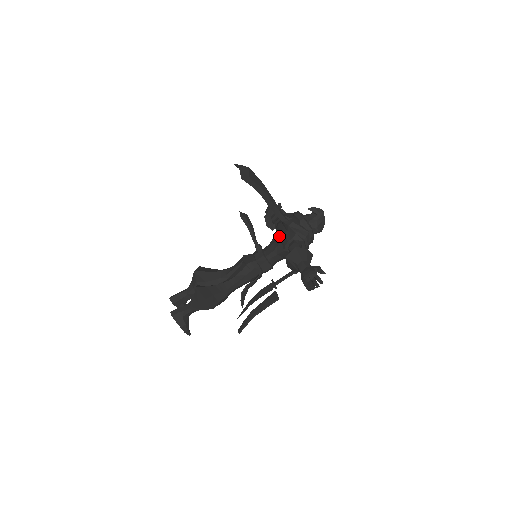
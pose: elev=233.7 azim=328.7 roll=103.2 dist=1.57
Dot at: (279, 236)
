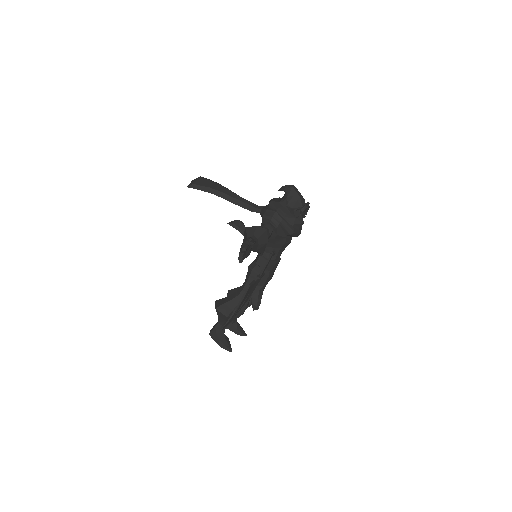
Dot at: occluded
